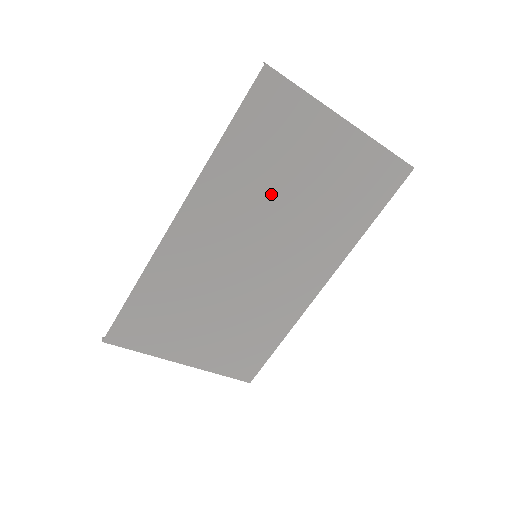
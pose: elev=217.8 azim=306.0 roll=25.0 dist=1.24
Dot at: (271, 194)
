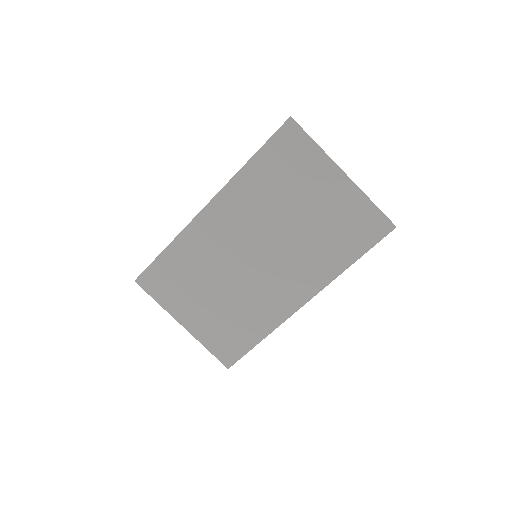
Dot at: (277, 210)
